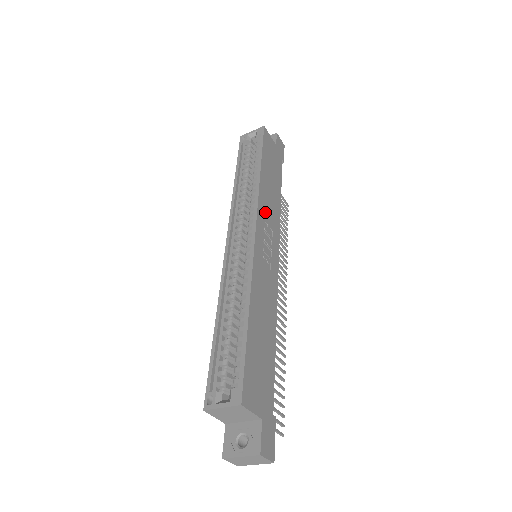
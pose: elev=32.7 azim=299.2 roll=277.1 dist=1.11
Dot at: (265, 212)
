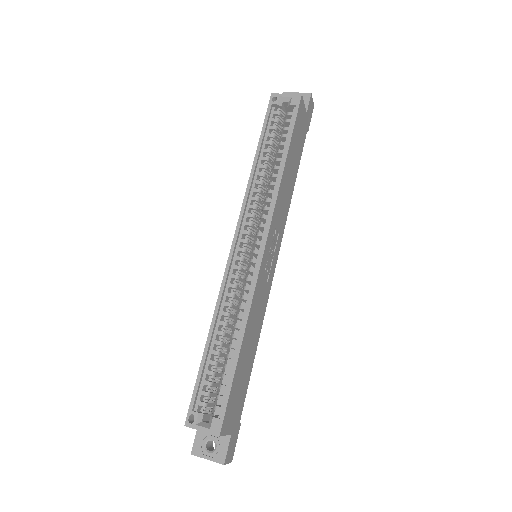
Dot at: (277, 216)
